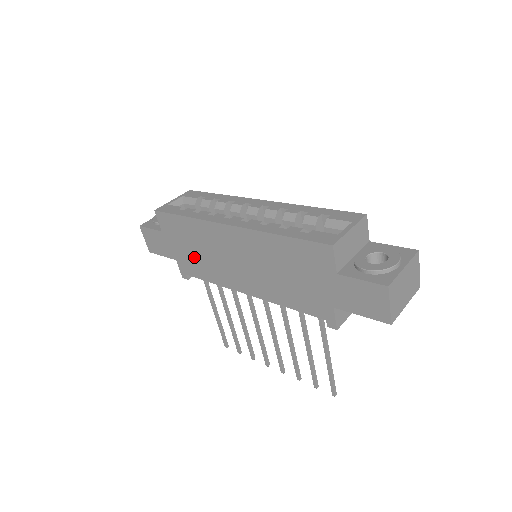
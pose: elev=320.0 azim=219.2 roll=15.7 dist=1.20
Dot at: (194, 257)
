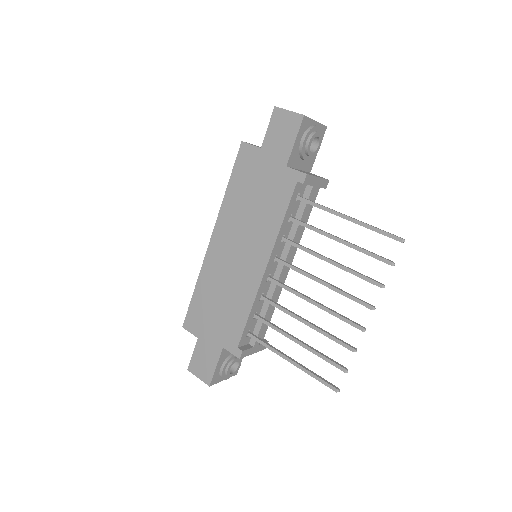
Dot at: (225, 314)
